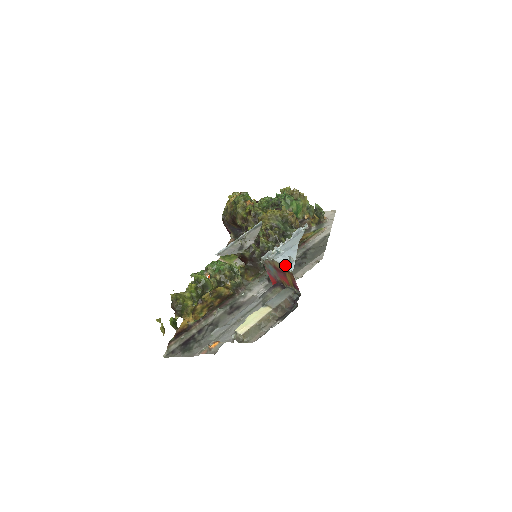
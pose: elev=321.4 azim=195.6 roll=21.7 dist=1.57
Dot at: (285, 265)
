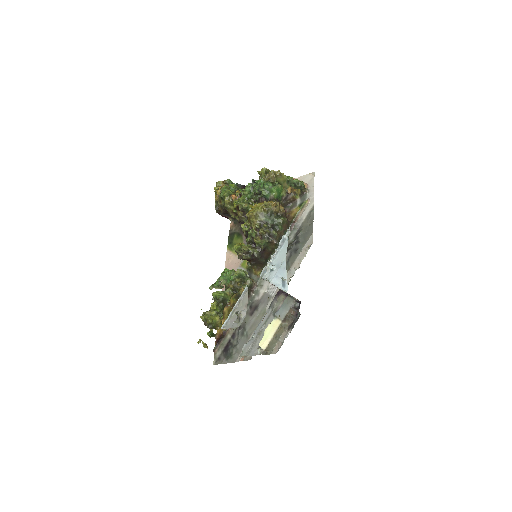
Dot at: (280, 286)
